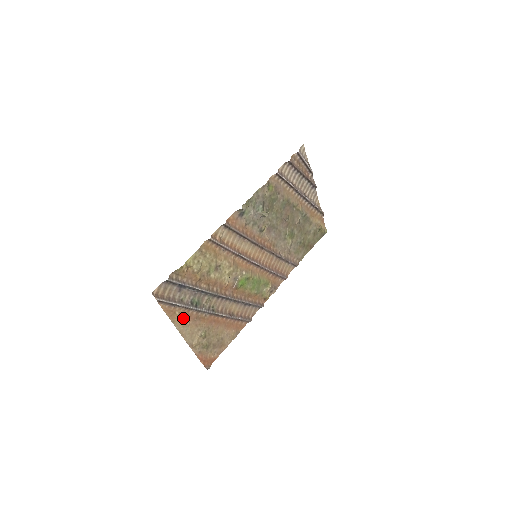
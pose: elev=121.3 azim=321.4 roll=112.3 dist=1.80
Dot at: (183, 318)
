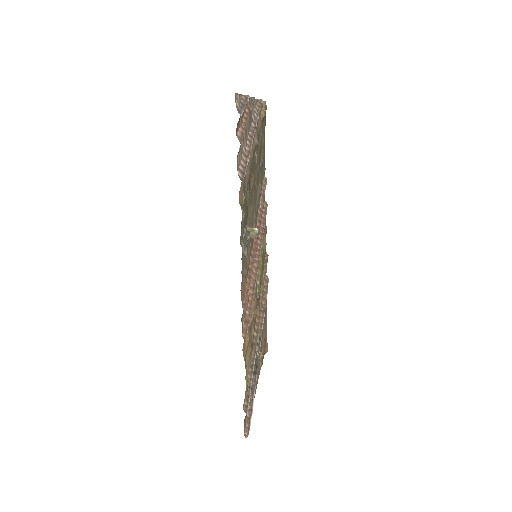
Dot at: occluded
